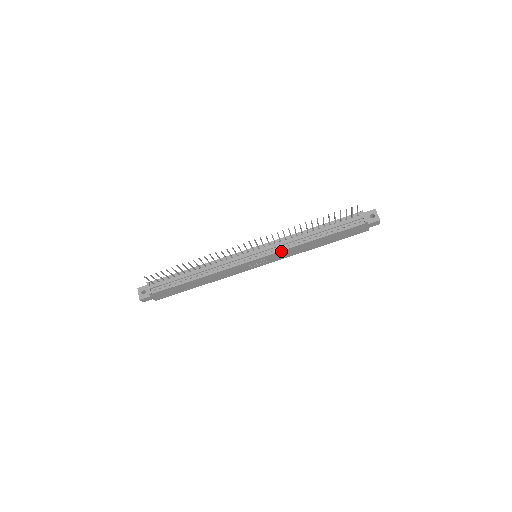
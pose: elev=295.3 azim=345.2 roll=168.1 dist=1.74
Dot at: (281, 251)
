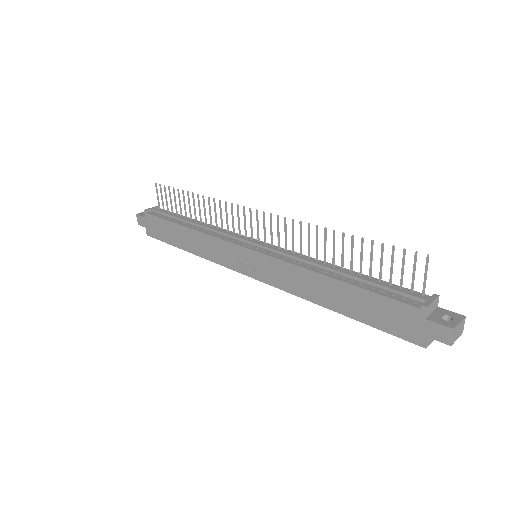
Dot at: (279, 260)
